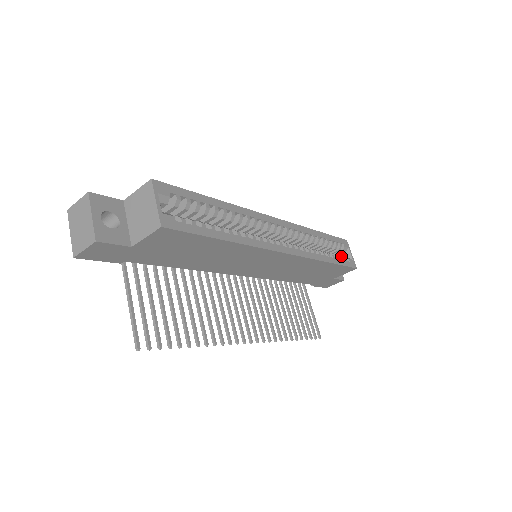
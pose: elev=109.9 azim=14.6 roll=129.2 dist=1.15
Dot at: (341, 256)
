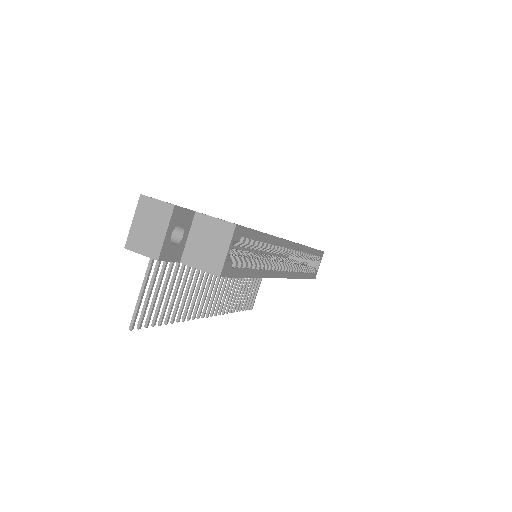
Dot at: (312, 267)
